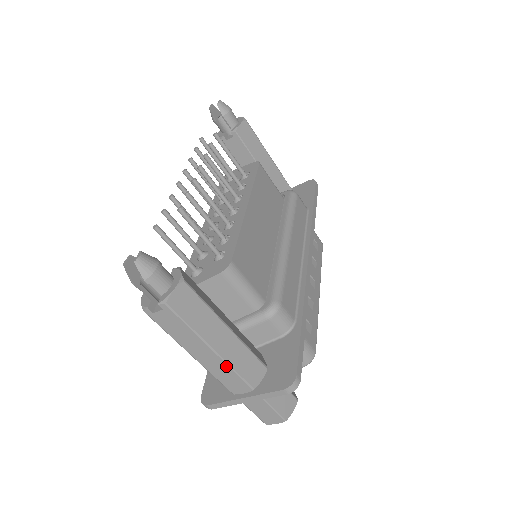
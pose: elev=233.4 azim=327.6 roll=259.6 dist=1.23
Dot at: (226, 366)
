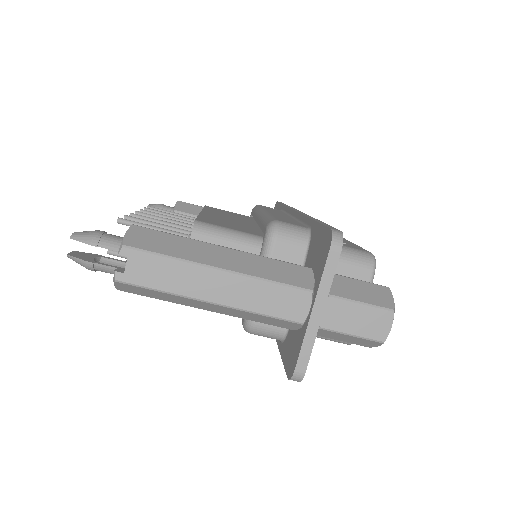
Dot at: (252, 281)
